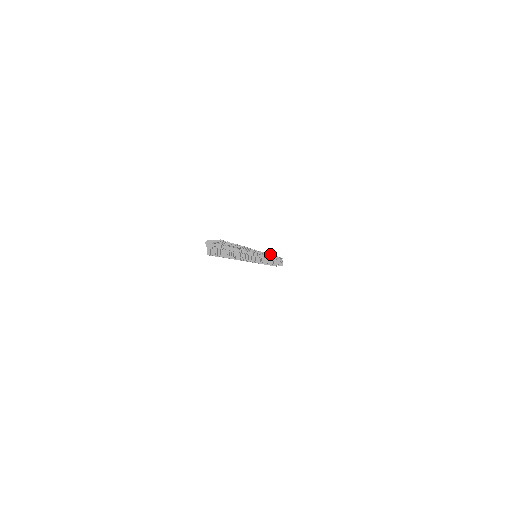
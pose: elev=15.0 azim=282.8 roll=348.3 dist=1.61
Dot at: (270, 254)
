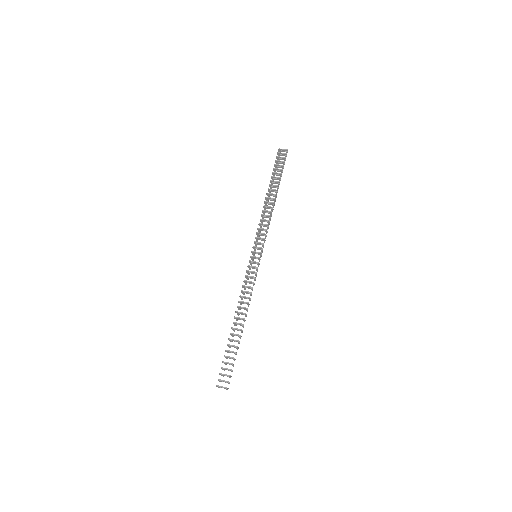
Dot at: (271, 212)
